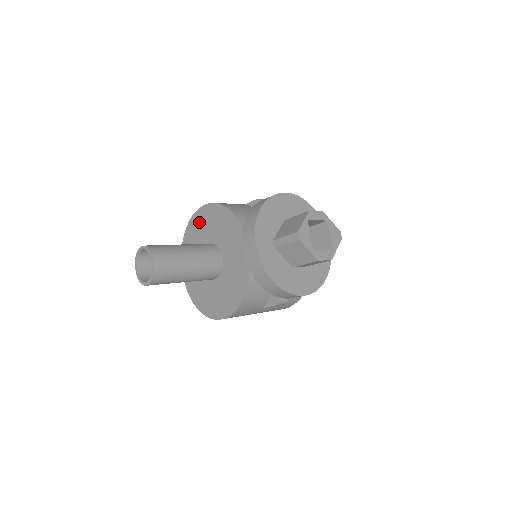
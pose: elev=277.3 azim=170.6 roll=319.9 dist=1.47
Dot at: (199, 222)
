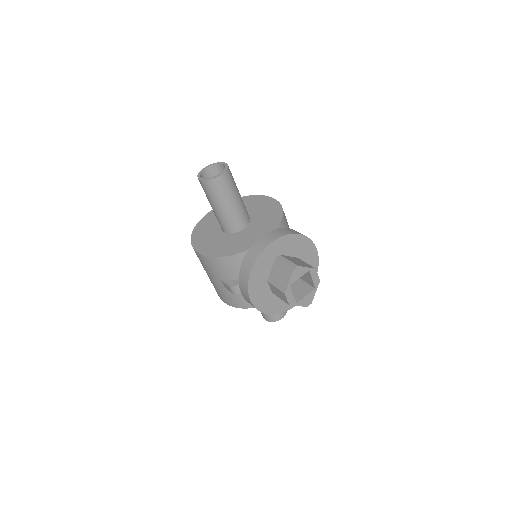
Dot at: (259, 201)
